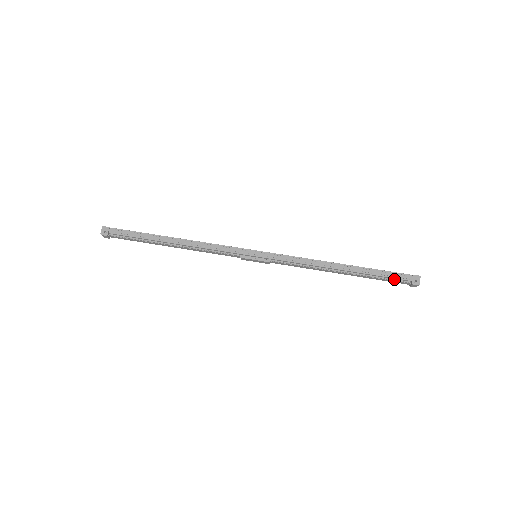
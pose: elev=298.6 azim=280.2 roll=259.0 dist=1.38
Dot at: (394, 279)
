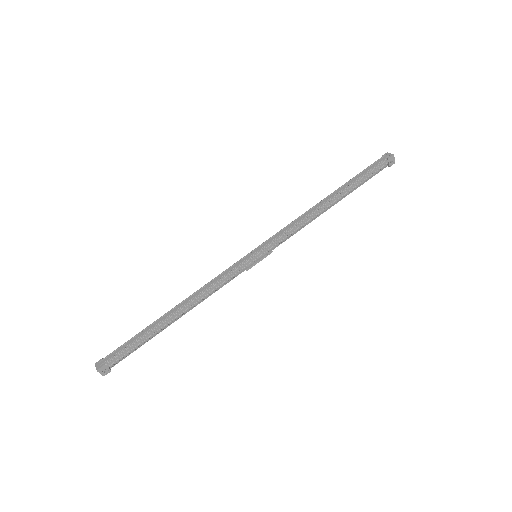
Dot at: (374, 173)
